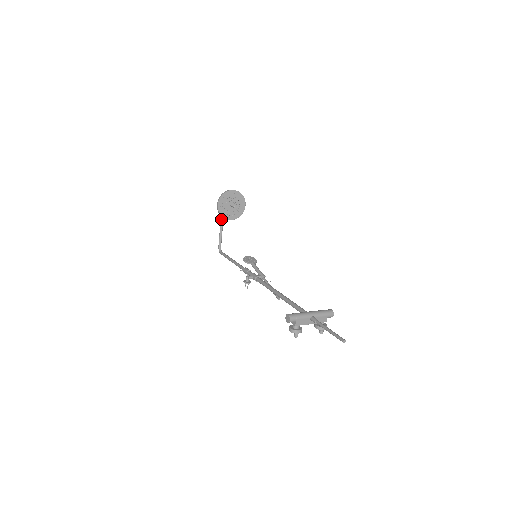
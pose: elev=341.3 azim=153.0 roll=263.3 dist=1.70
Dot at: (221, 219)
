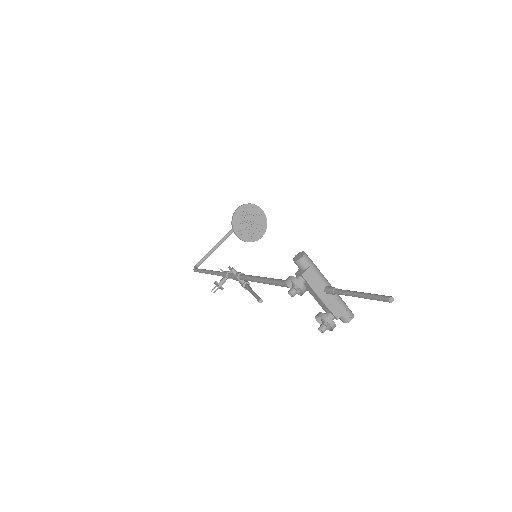
Dot at: (223, 238)
